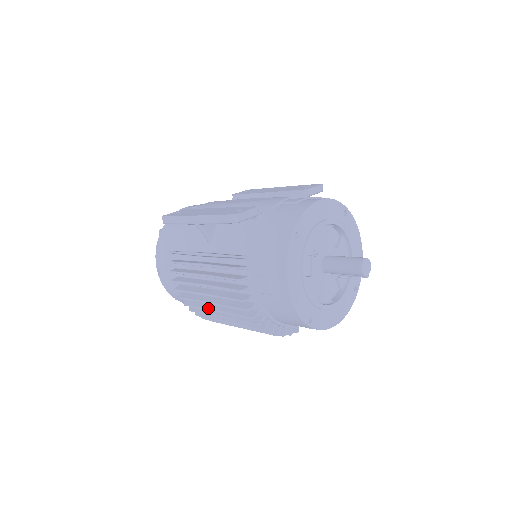
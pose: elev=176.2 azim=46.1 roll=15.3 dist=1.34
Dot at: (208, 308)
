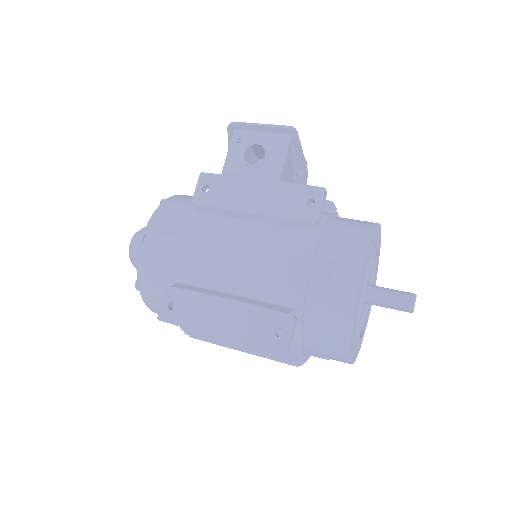
Dot at: occluded
